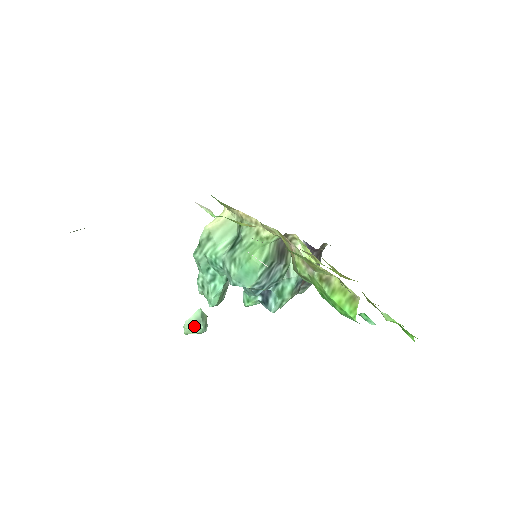
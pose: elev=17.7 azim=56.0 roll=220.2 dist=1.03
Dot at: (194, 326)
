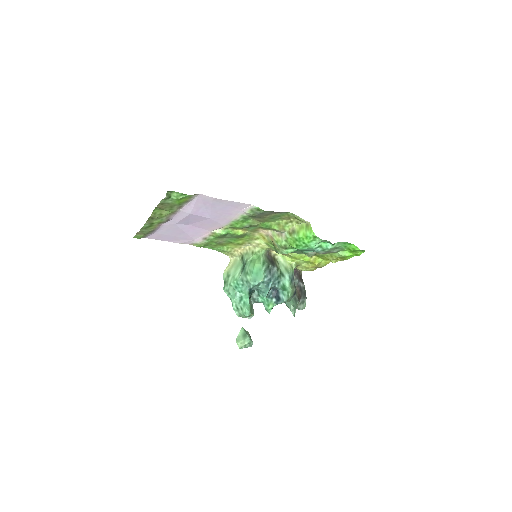
Dot at: (243, 339)
